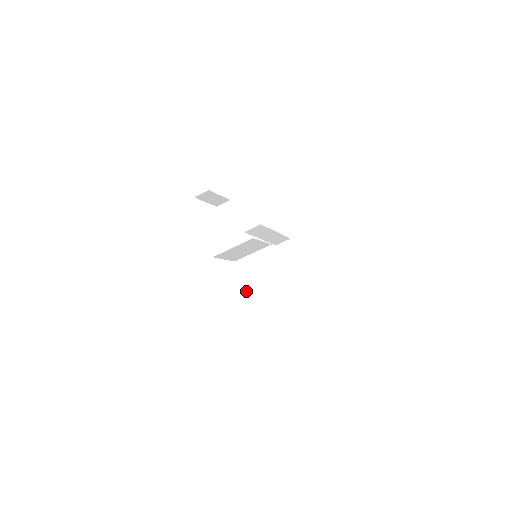
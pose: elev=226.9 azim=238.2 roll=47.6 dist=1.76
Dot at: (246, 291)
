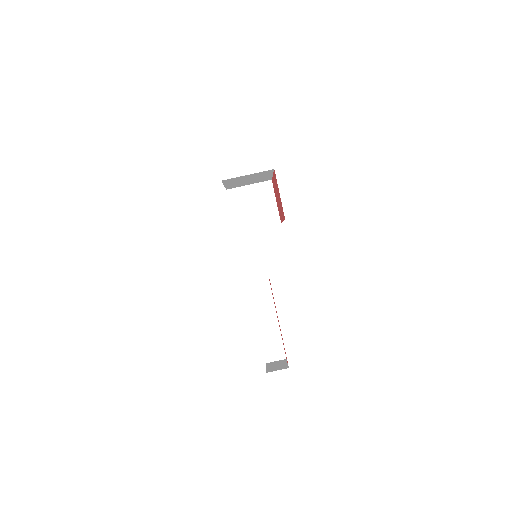
Dot at: occluded
